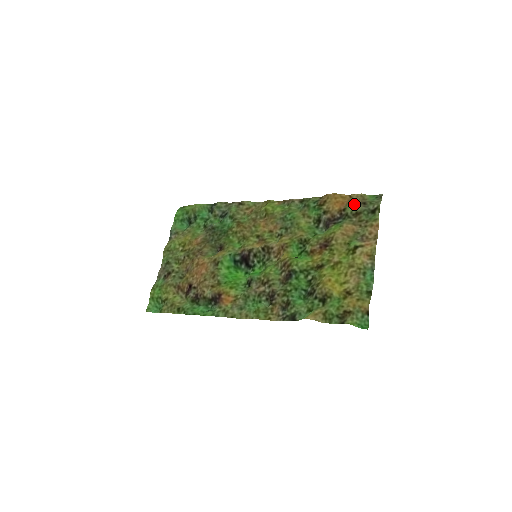
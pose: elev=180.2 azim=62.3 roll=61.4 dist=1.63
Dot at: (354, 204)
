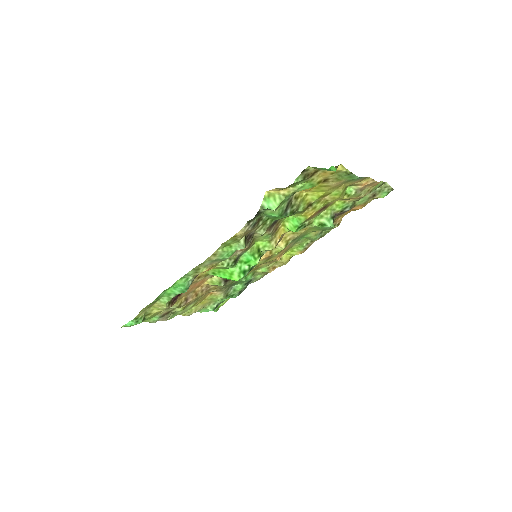
Dot at: (364, 201)
